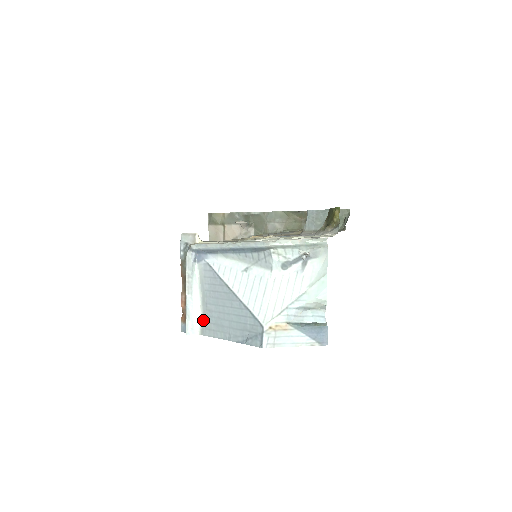
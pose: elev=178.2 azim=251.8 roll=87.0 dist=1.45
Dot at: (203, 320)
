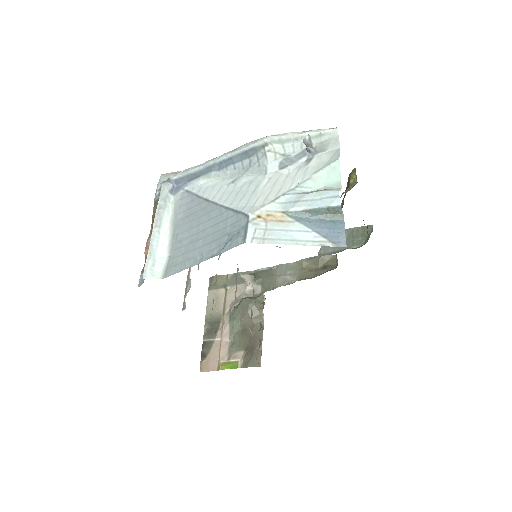
Dot at: (169, 258)
